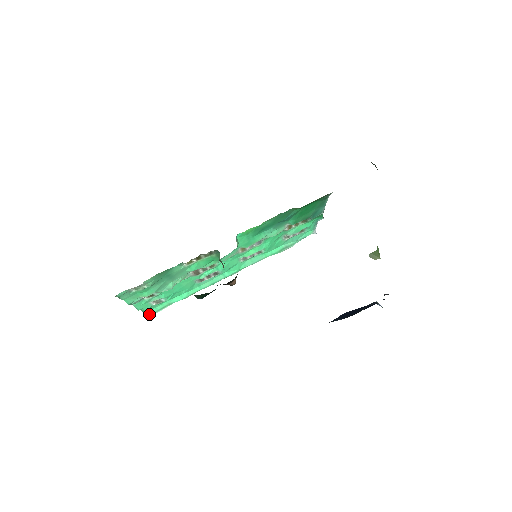
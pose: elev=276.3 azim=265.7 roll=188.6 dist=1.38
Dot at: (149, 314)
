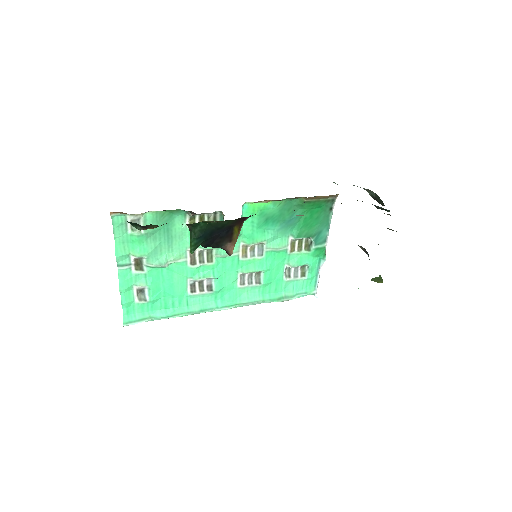
Dot at: (125, 321)
